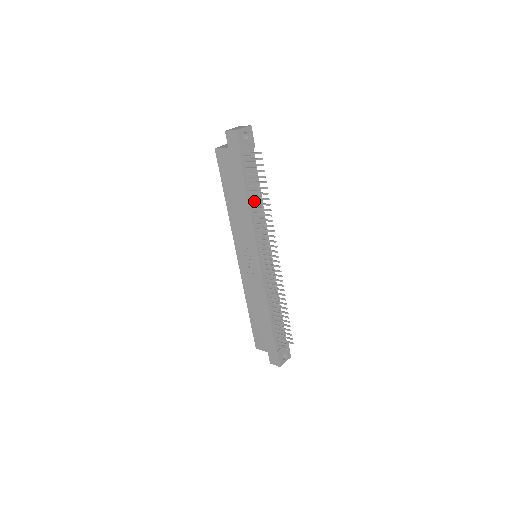
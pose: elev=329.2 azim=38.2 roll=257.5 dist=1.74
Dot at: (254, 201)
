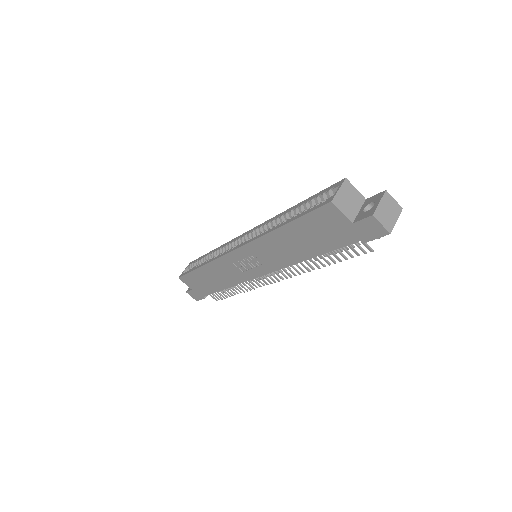
Dot at: occluded
